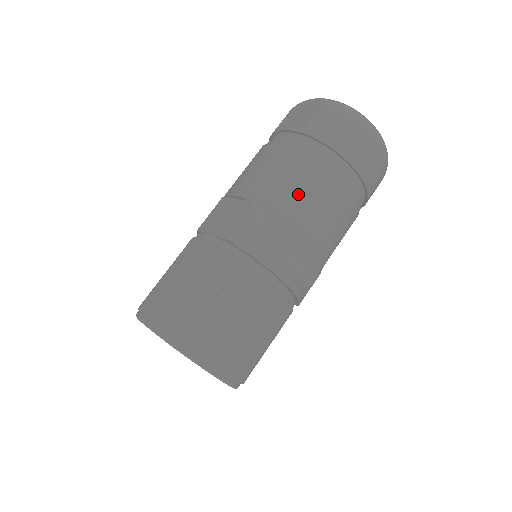
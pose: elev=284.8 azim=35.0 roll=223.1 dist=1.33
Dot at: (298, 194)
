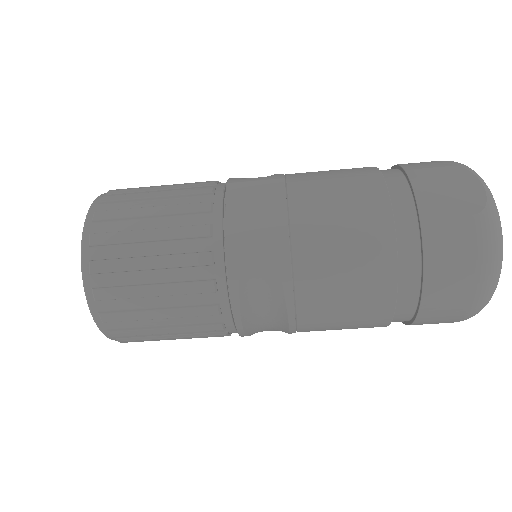
Dot at: (336, 277)
